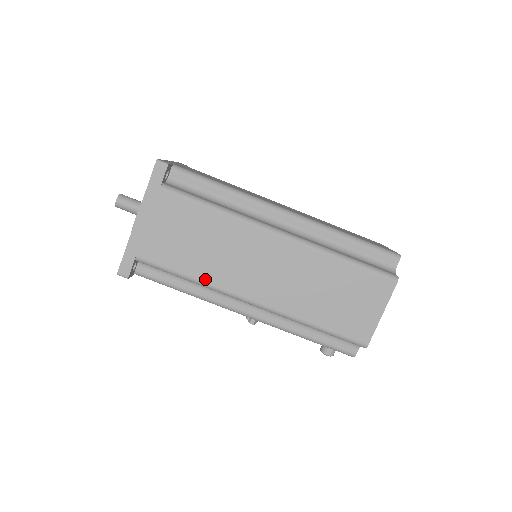
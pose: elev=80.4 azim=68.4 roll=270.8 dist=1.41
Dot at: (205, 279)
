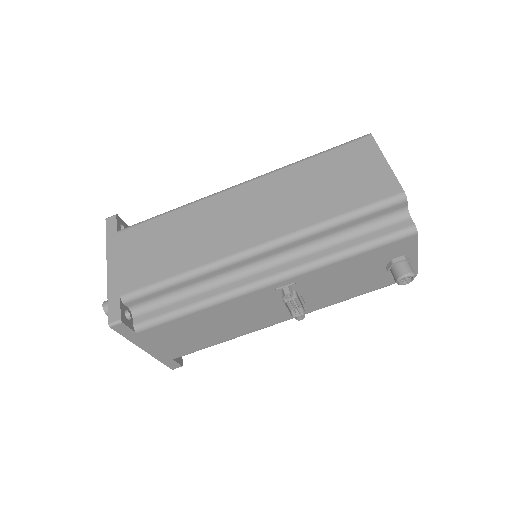
Dot at: (196, 264)
